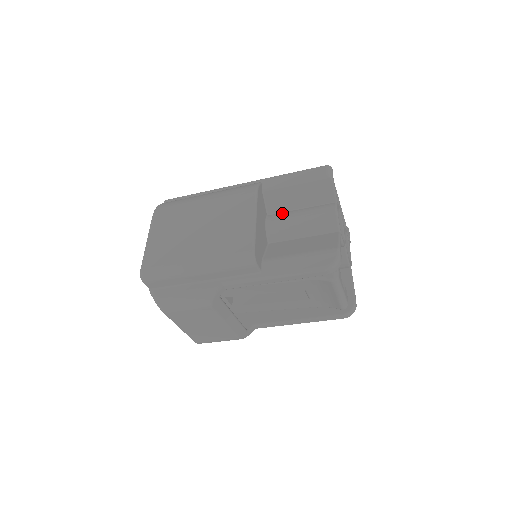
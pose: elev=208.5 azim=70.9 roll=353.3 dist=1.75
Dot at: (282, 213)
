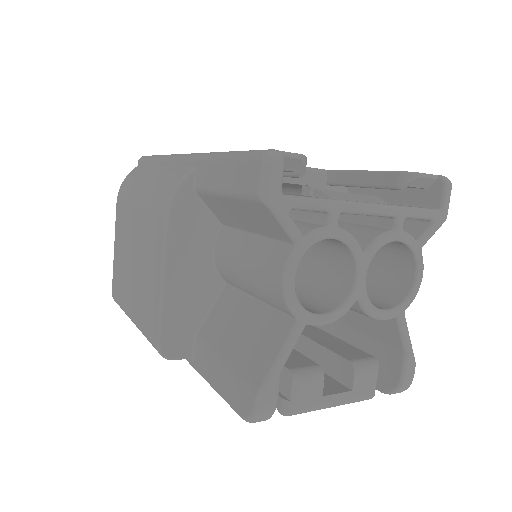
Dot at: (232, 234)
